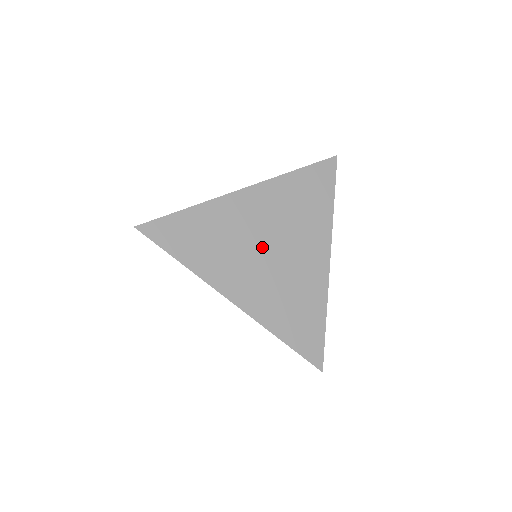
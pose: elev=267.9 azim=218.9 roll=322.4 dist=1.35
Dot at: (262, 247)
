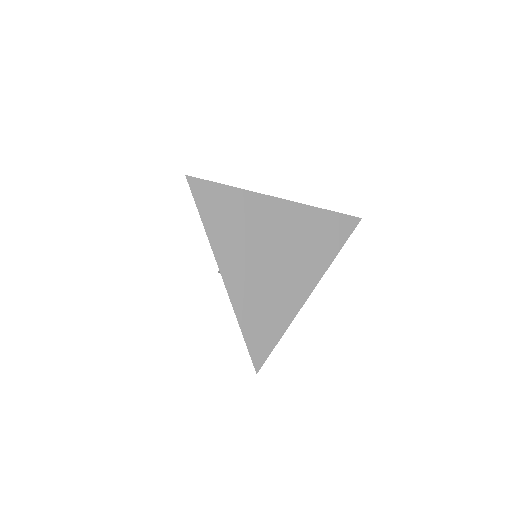
Dot at: (269, 251)
